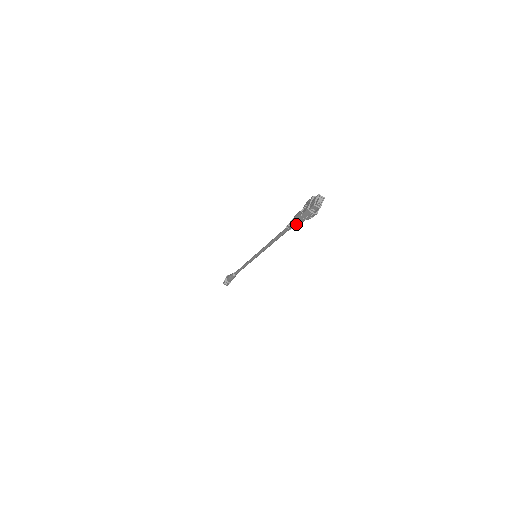
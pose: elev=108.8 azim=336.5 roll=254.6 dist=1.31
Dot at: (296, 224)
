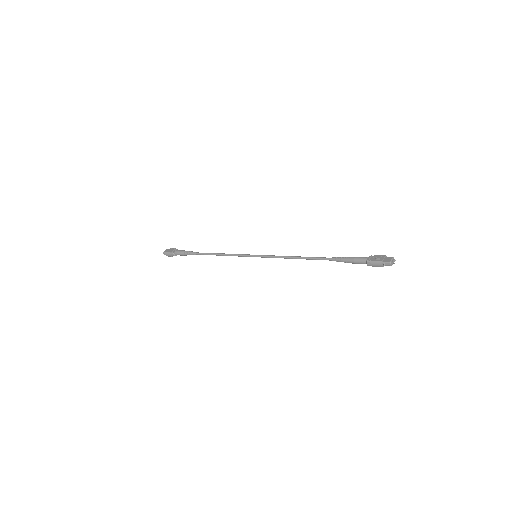
Dot at: (350, 262)
